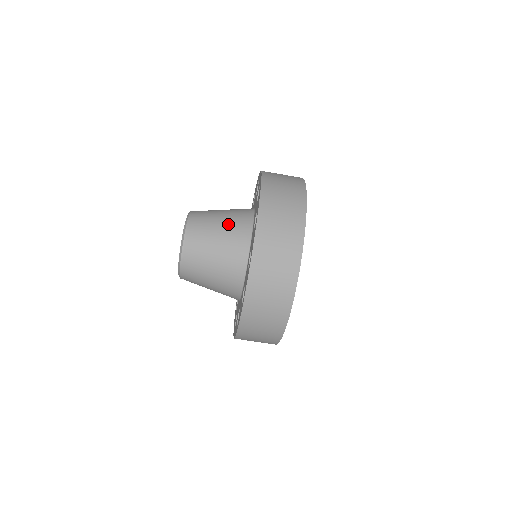
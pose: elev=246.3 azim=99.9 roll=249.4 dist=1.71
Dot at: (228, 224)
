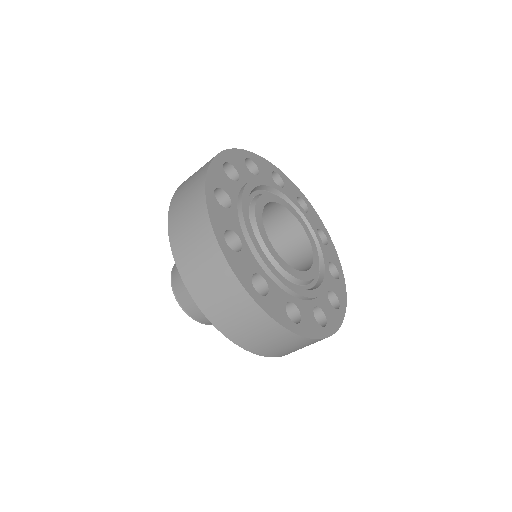
Dot at: occluded
